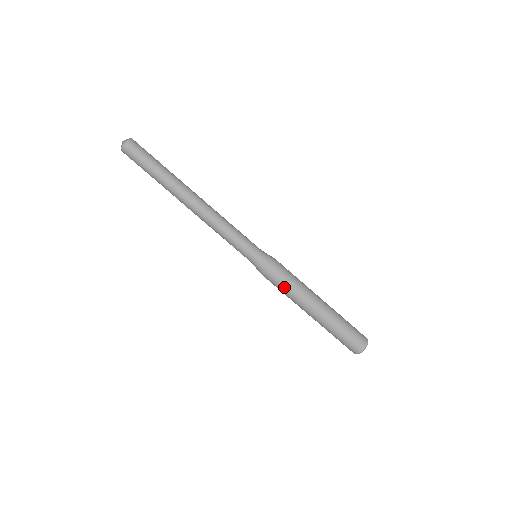
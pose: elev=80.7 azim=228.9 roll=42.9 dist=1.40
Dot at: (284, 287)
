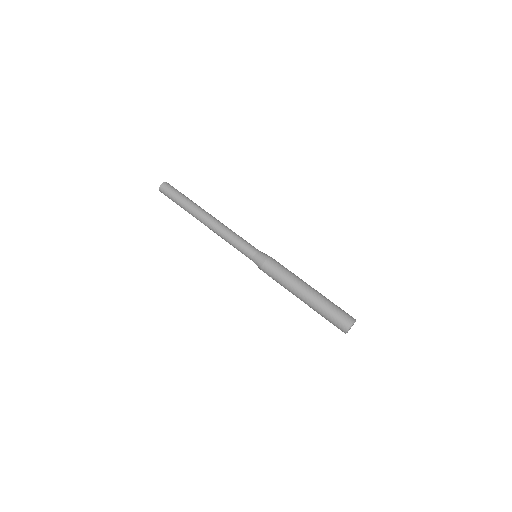
Dot at: (282, 271)
